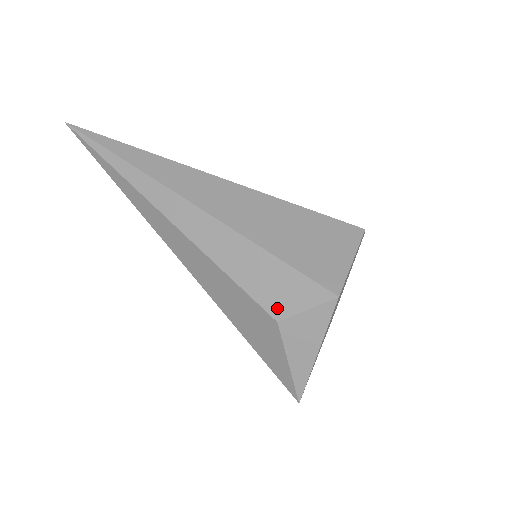
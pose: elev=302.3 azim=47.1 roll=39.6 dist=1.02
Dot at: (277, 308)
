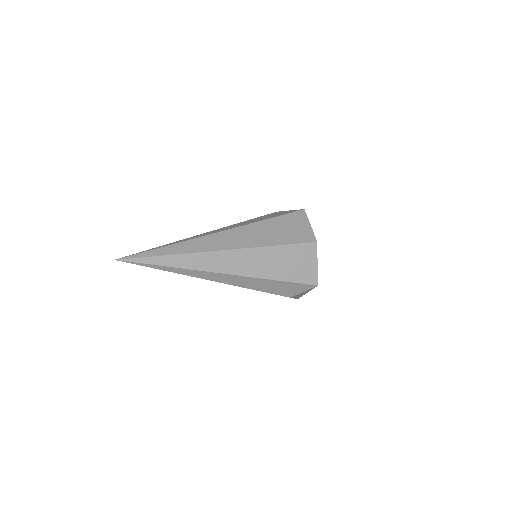
Dot at: (289, 295)
